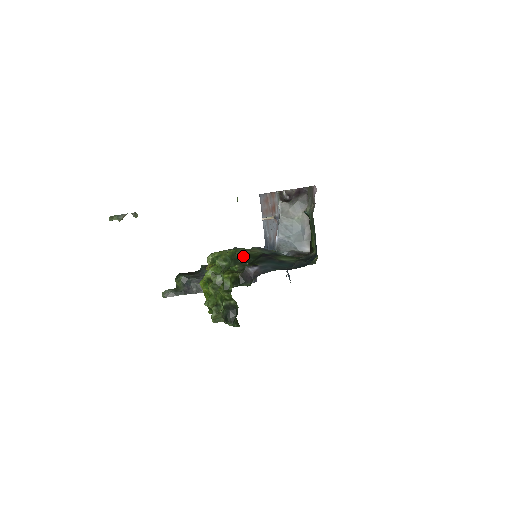
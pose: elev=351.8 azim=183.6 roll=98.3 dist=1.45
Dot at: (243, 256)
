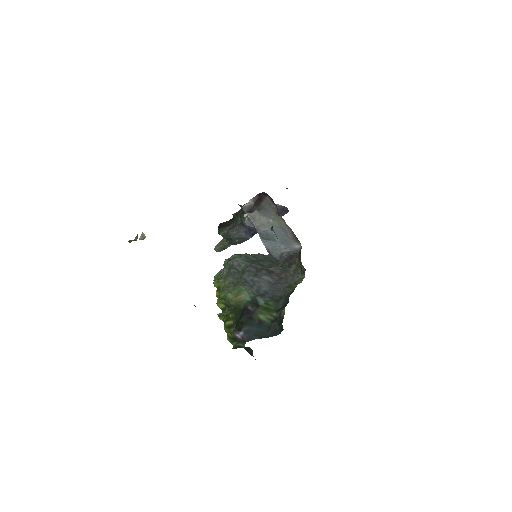
Dot at: occluded
